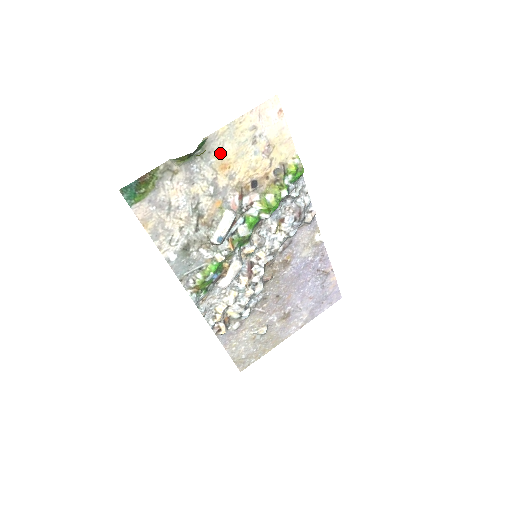
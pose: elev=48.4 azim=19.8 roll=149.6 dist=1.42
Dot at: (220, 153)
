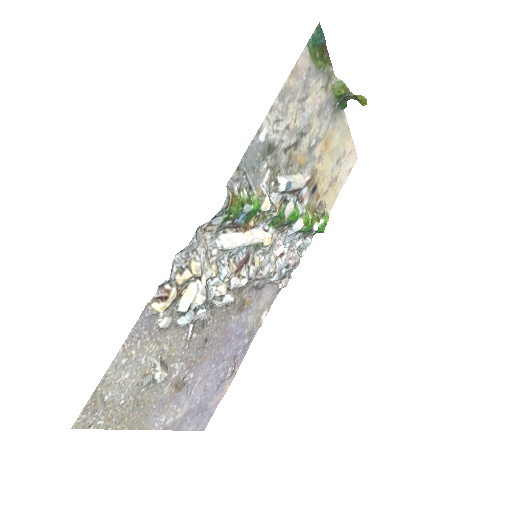
Dot at: (334, 131)
